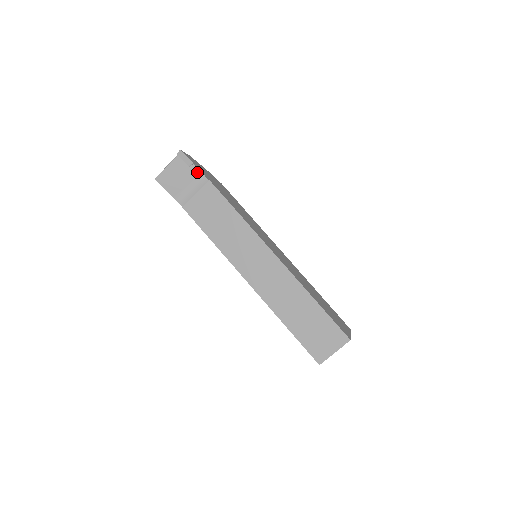
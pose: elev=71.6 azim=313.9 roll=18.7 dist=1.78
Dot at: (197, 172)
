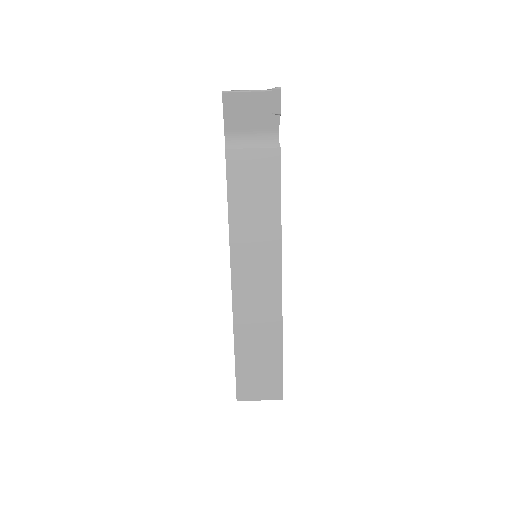
Dot at: (275, 126)
